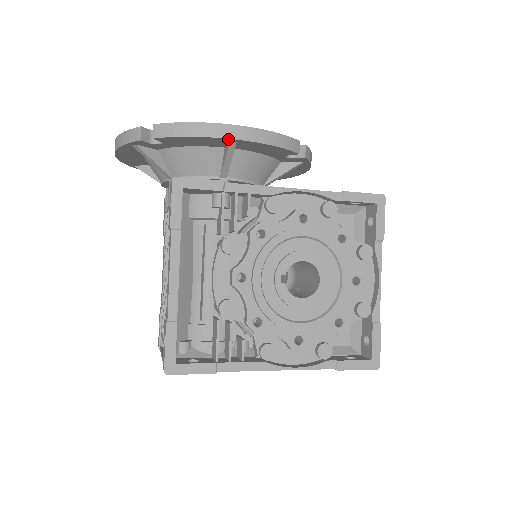
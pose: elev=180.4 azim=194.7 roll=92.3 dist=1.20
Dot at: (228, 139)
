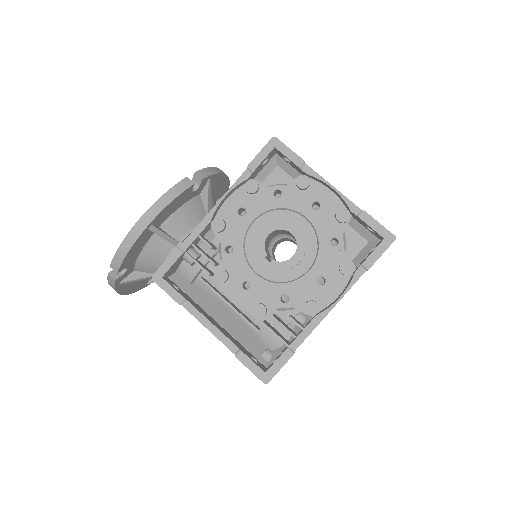
Dot at: (145, 230)
